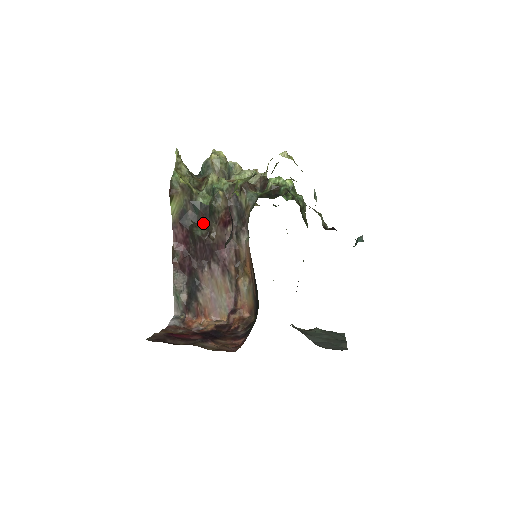
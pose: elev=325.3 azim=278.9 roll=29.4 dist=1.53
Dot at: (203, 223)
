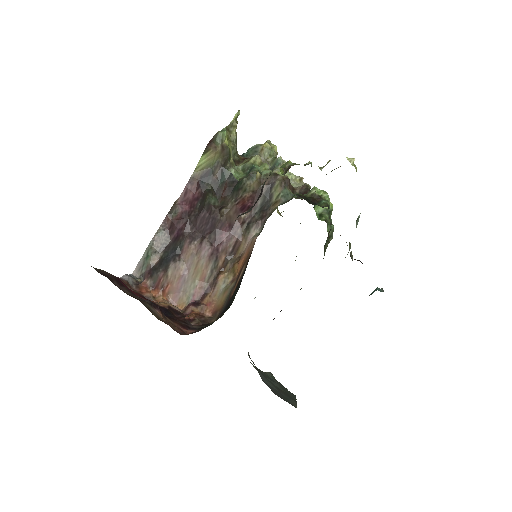
Dot at: (221, 195)
